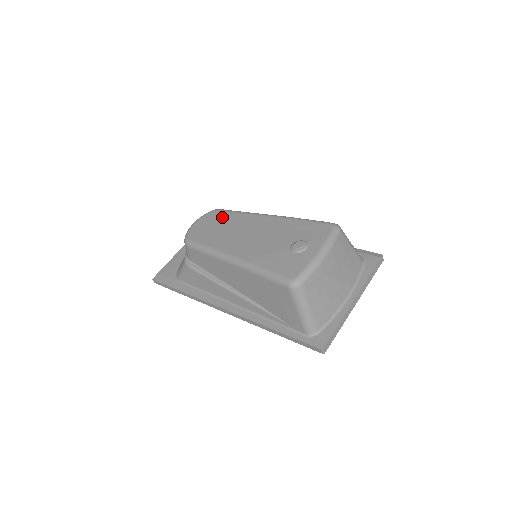
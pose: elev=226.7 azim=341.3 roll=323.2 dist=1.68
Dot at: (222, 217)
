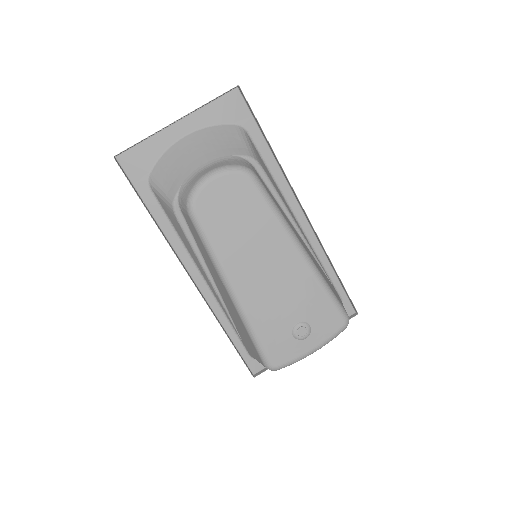
Dot at: (251, 203)
